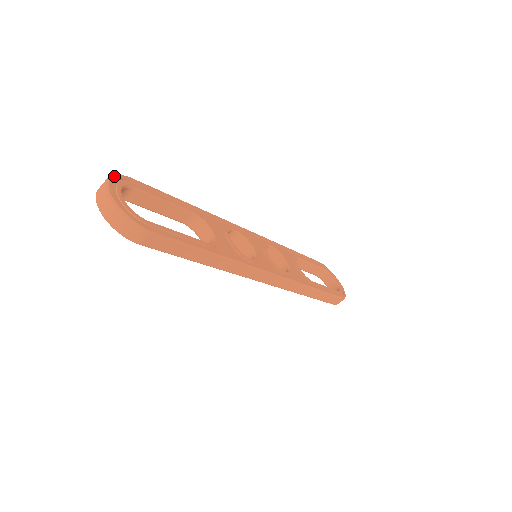
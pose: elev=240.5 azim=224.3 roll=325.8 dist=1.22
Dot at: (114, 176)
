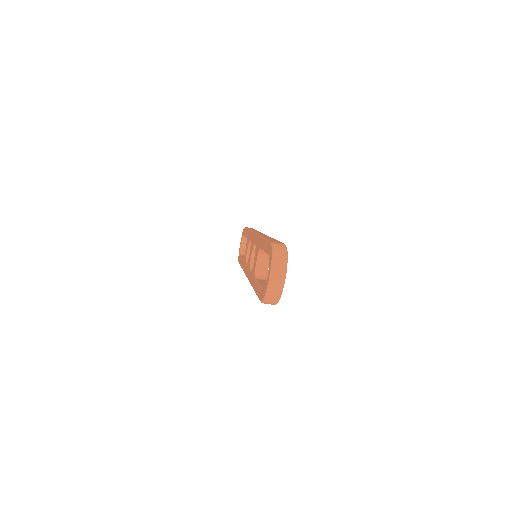
Dot at: occluded
